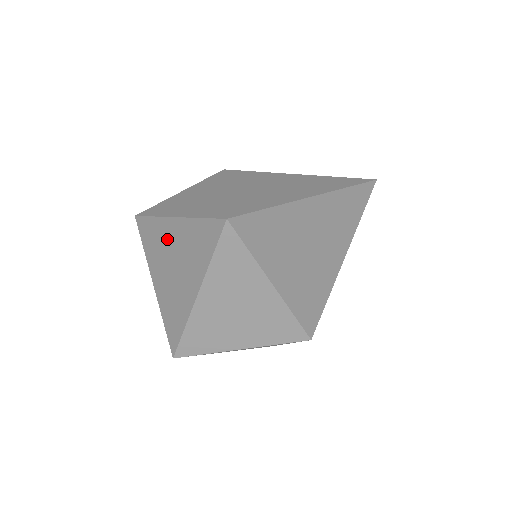
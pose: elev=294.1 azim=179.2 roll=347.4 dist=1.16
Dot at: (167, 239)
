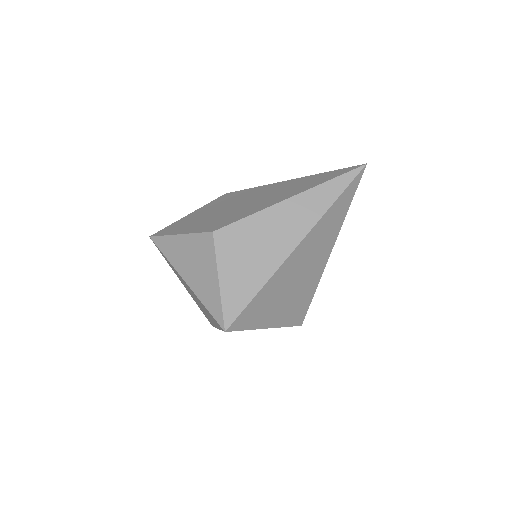
Dot at: (184, 283)
